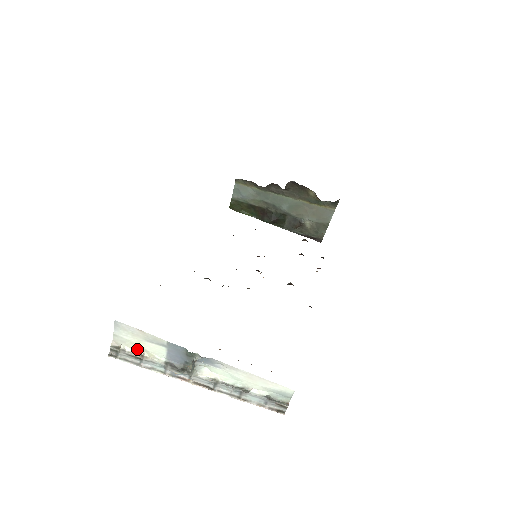
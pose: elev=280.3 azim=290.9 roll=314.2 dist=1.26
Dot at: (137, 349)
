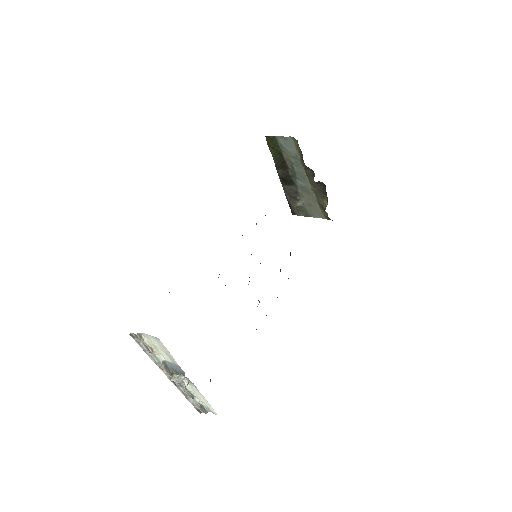
Dot at: (152, 345)
